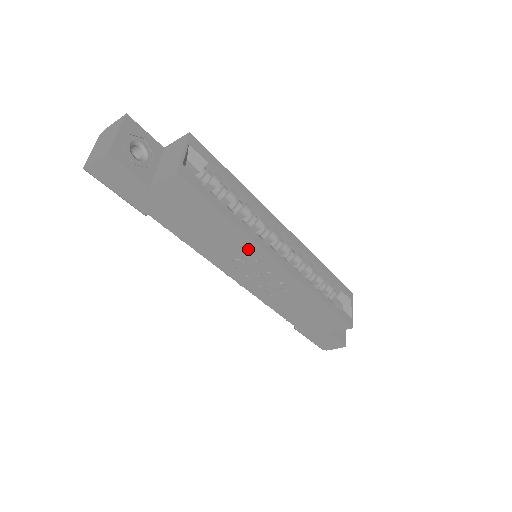
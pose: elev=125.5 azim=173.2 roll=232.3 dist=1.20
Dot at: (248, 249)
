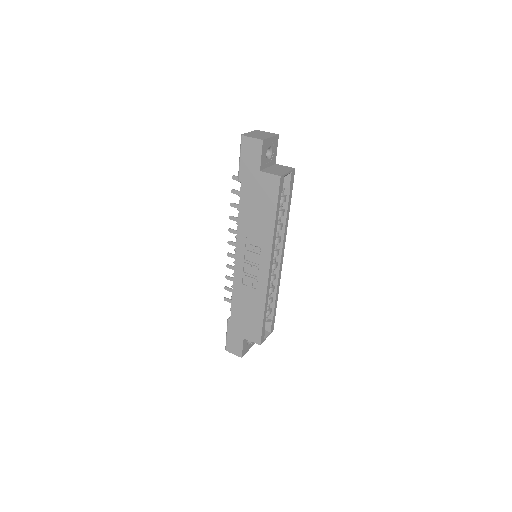
Dot at: (264, 244)
